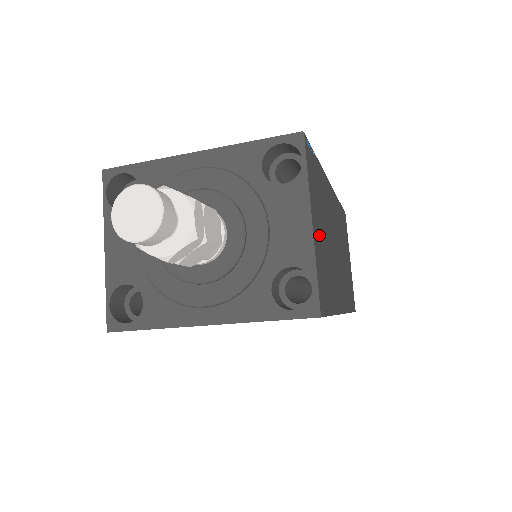
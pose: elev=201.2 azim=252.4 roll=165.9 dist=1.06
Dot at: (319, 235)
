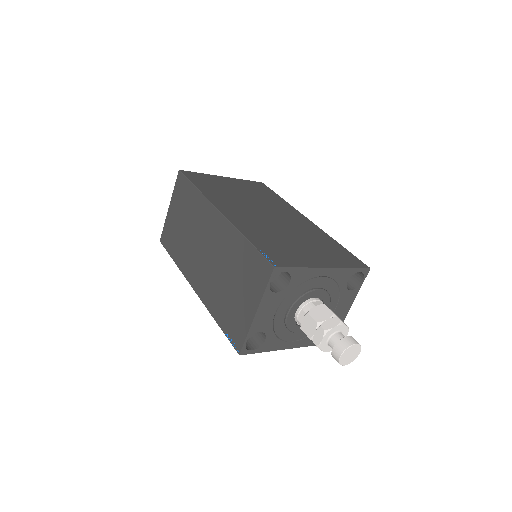
Dot at: occluded
